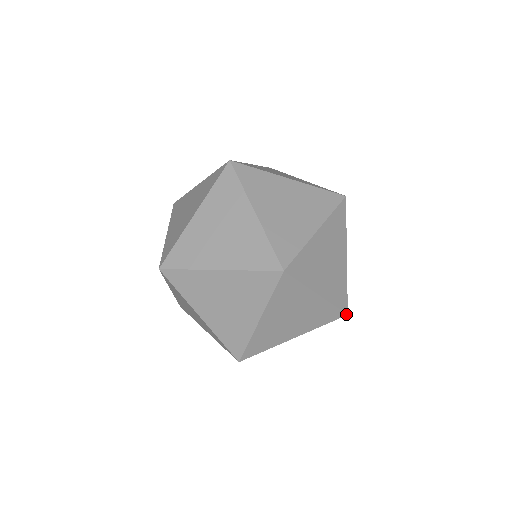
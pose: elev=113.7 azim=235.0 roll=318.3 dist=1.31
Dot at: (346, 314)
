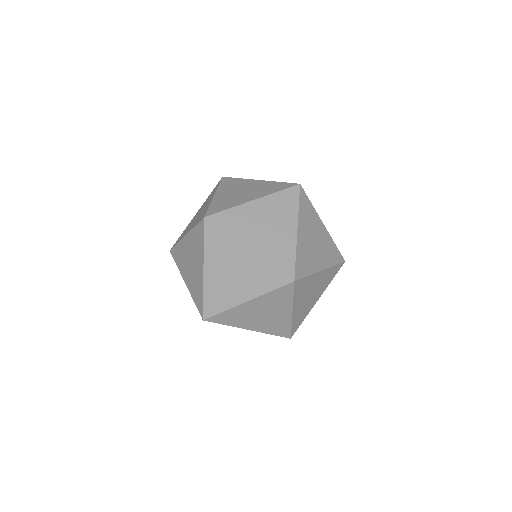
Dot at: (344, 262)
